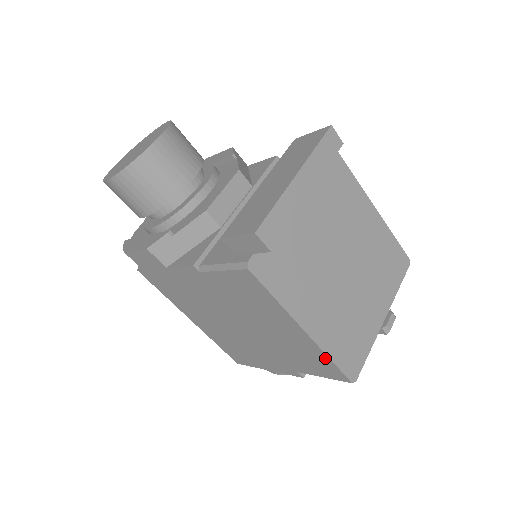
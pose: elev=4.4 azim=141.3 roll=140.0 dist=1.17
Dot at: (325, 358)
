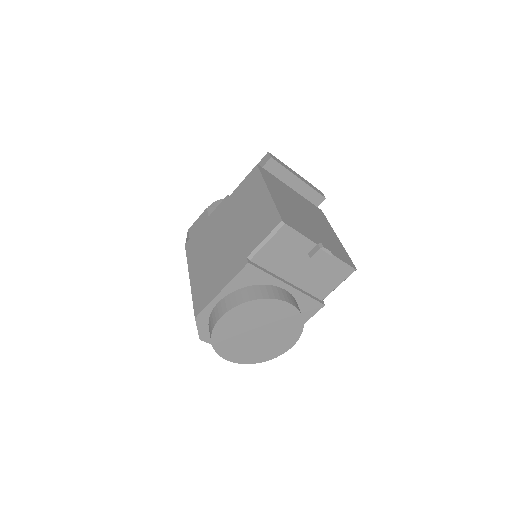
Dot at: (272, 207)
